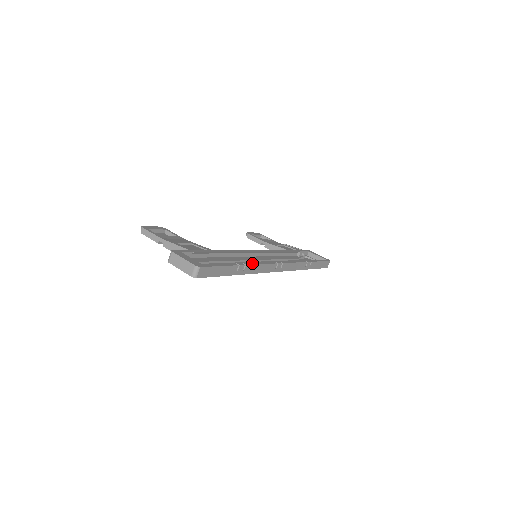
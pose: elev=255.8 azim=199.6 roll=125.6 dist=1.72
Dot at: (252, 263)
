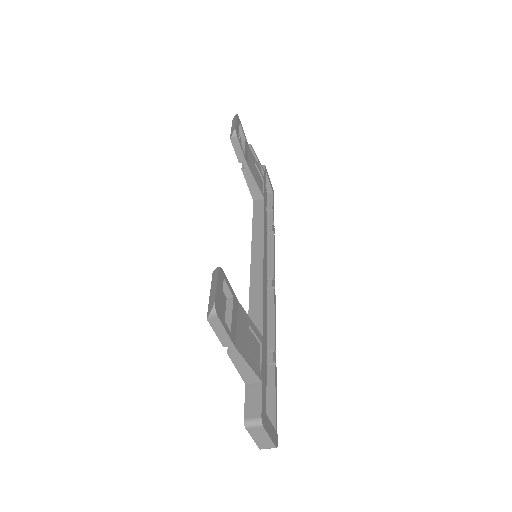
Dot at: (275, 334)
